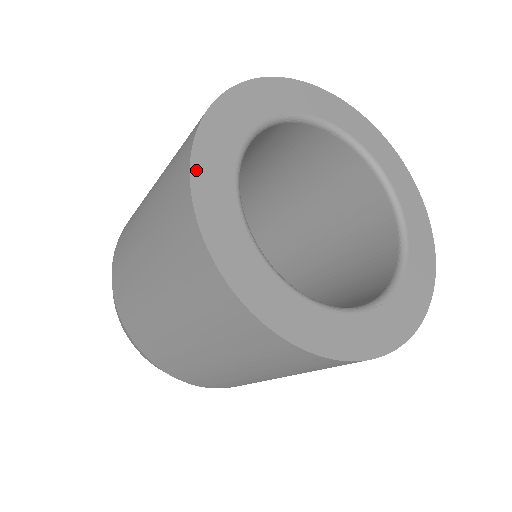
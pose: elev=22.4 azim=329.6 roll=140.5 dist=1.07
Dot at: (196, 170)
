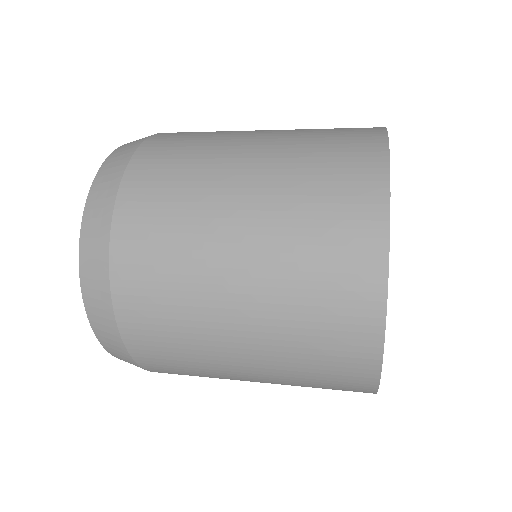
Dot at: occluded
